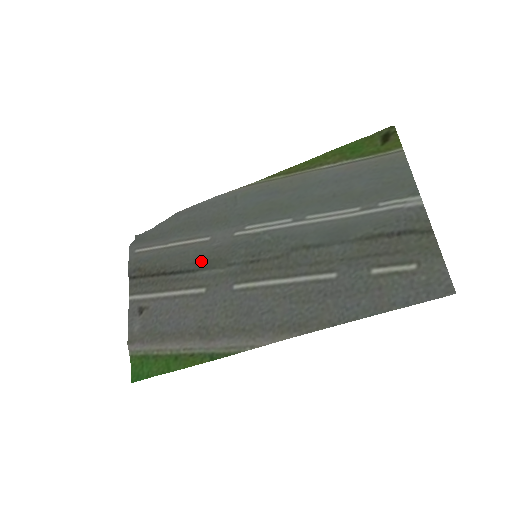
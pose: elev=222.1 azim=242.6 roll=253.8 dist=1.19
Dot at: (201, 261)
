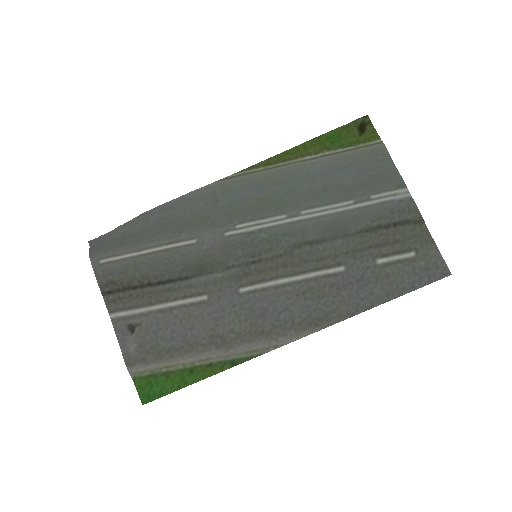
Dot at: (193, 267)
